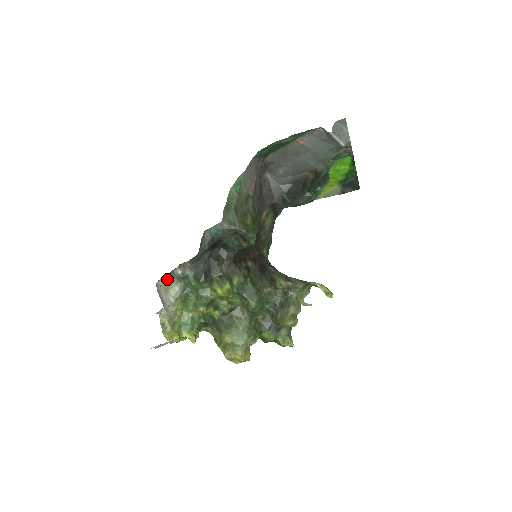
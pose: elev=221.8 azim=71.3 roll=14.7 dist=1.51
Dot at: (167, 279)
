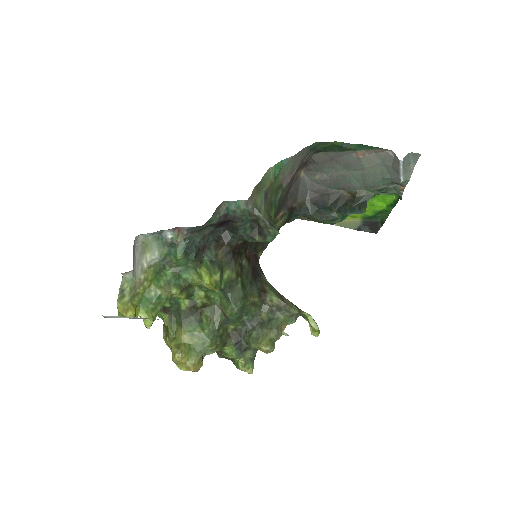
Dot at: (150, 237)
